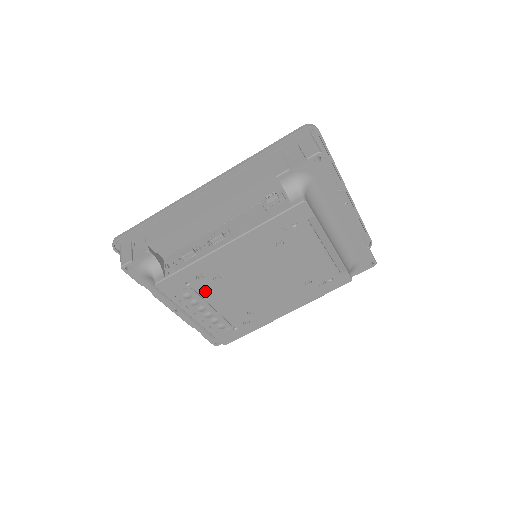
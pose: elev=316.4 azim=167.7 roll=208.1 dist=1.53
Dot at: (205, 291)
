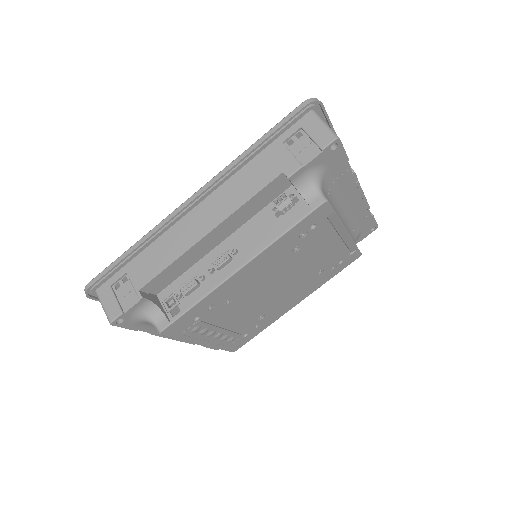
Dot at: (215, 318)
